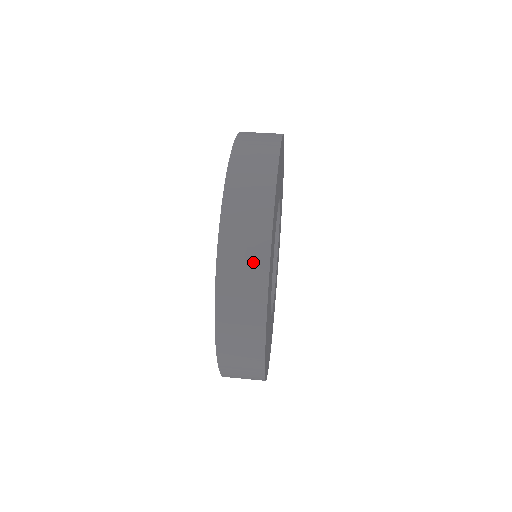
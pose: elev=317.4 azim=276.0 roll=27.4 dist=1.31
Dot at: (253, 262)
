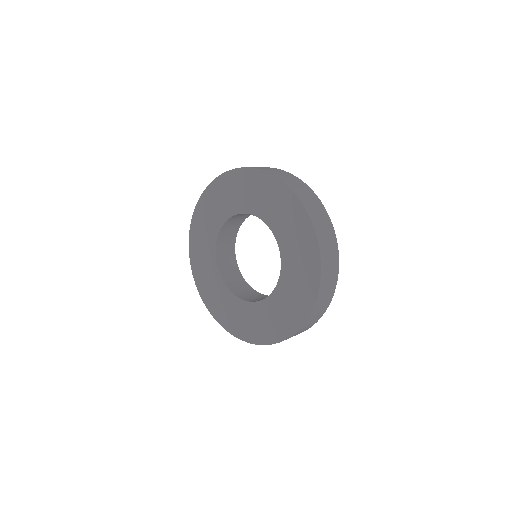
Dot at: (262, 167)
